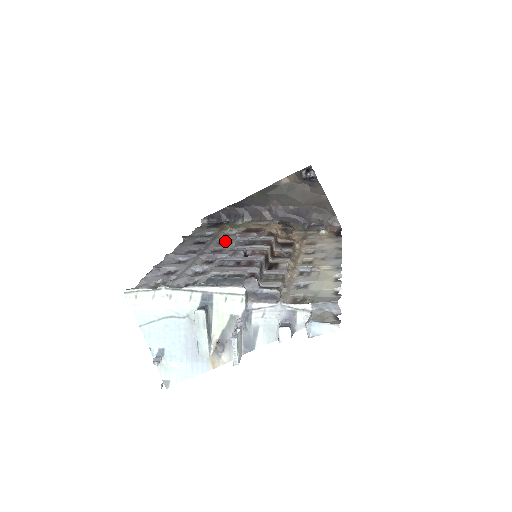
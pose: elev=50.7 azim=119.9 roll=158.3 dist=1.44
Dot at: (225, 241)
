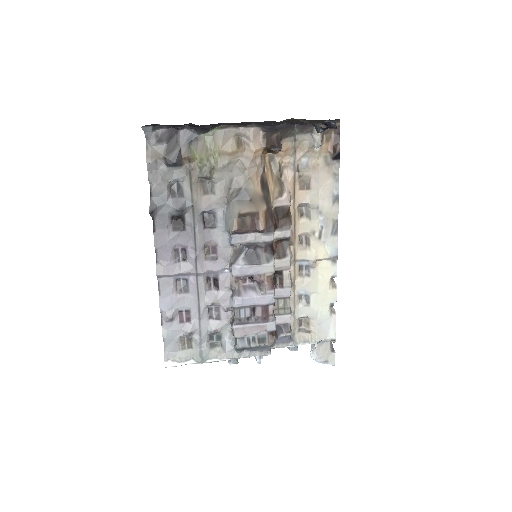
Dot at: (207, 212)
